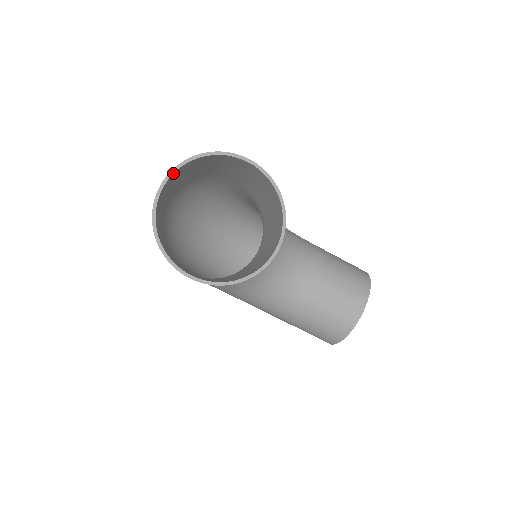
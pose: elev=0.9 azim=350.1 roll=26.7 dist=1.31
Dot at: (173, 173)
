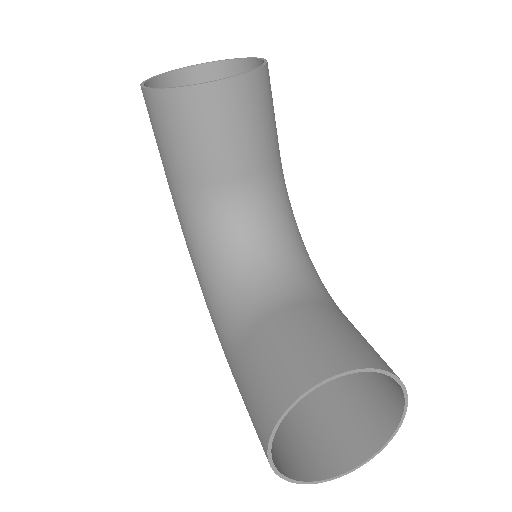
Dot at: (207, 63)
